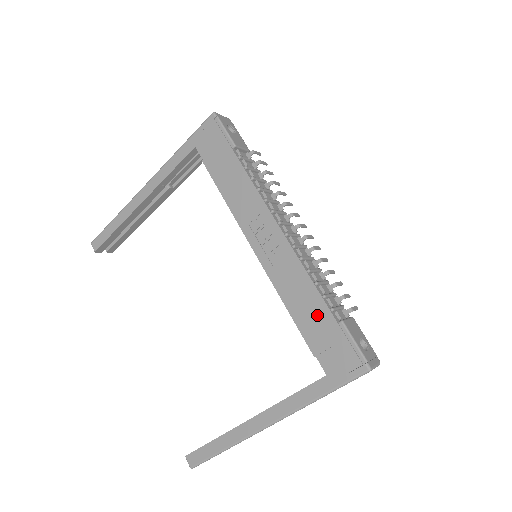
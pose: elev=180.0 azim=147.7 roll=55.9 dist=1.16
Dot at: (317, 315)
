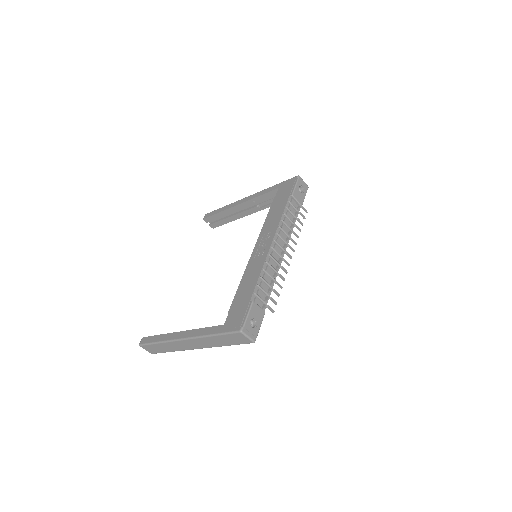
Dot at: (247, 292)
